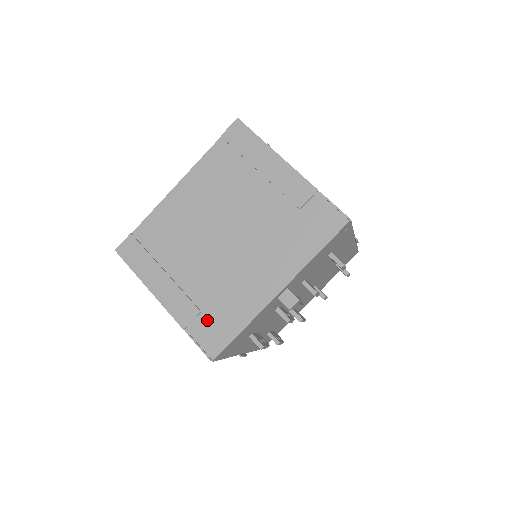
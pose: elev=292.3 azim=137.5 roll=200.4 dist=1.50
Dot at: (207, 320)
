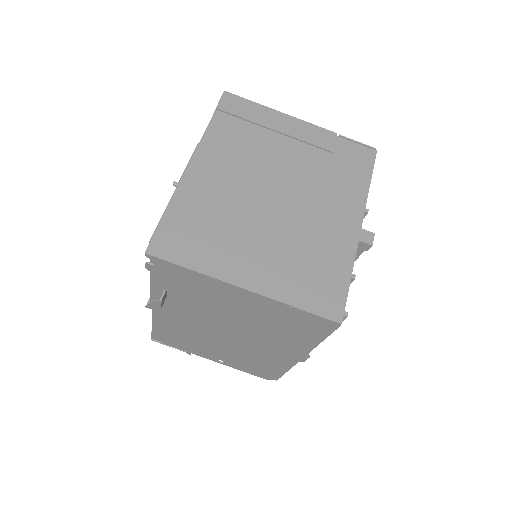
Dot at: (309, 283)
